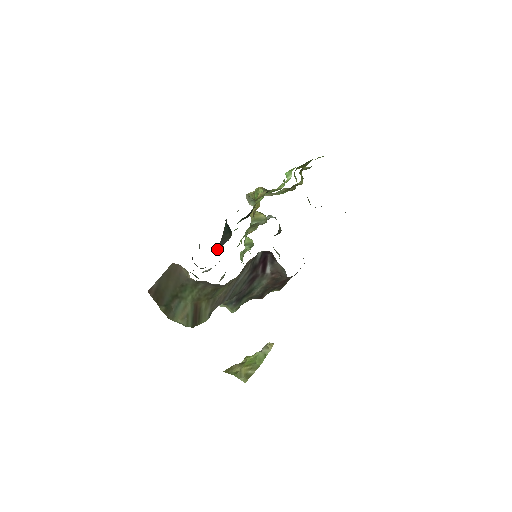
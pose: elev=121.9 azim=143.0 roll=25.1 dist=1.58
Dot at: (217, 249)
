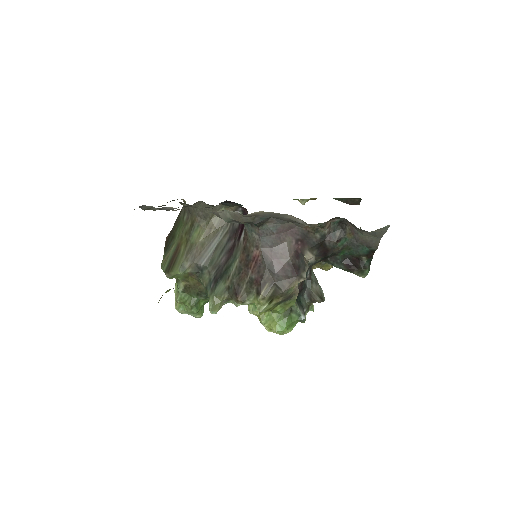
Dot at: occluded
